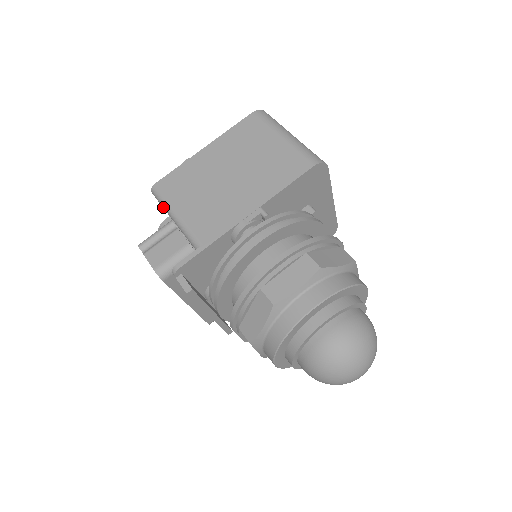
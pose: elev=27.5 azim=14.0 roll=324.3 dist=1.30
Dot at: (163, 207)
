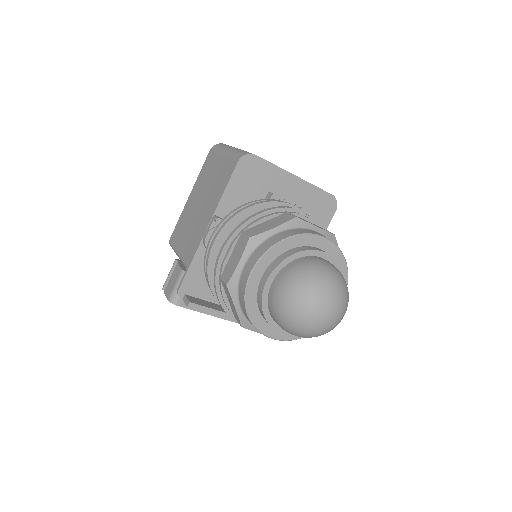
Dot at: occluded
